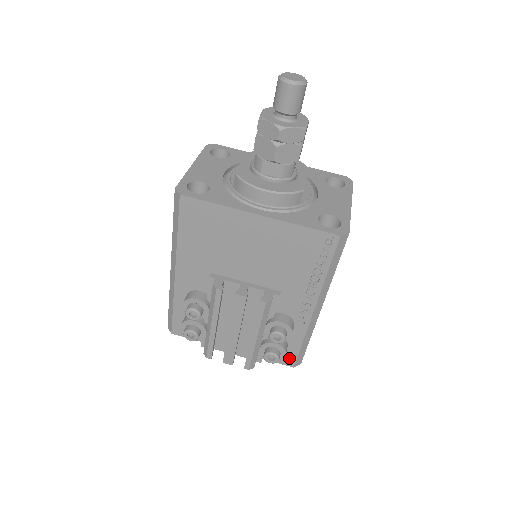
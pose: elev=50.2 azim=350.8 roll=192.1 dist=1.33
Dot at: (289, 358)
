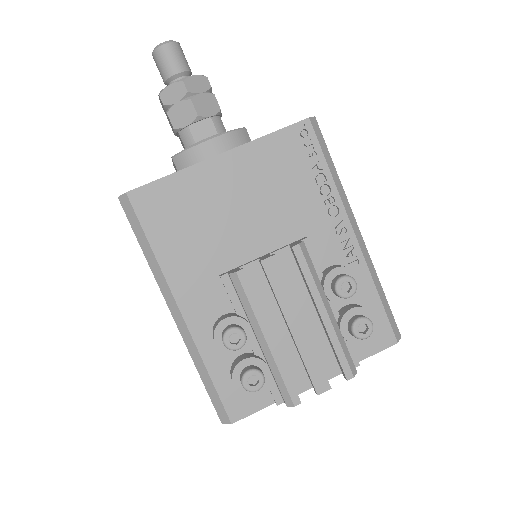
Dot at: (382, 332)
